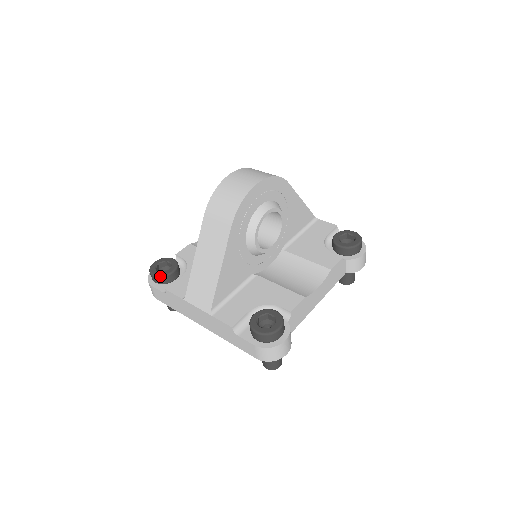
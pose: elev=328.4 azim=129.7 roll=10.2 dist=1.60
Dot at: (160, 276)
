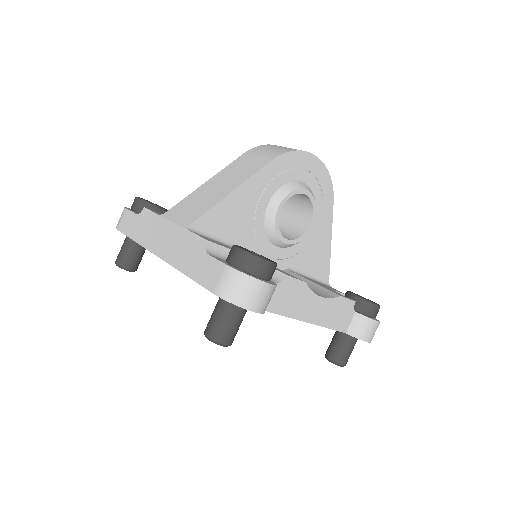
Dot at: (146, 201)
